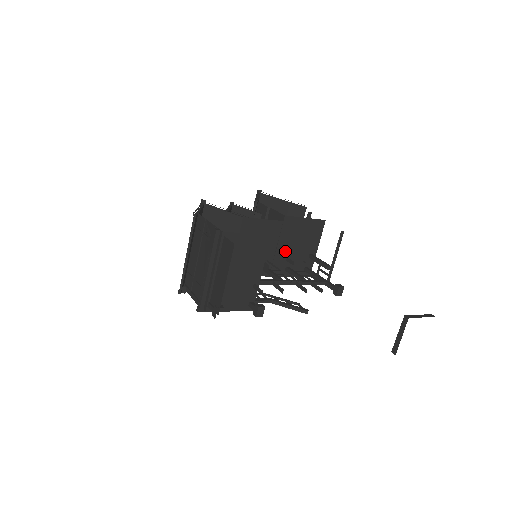
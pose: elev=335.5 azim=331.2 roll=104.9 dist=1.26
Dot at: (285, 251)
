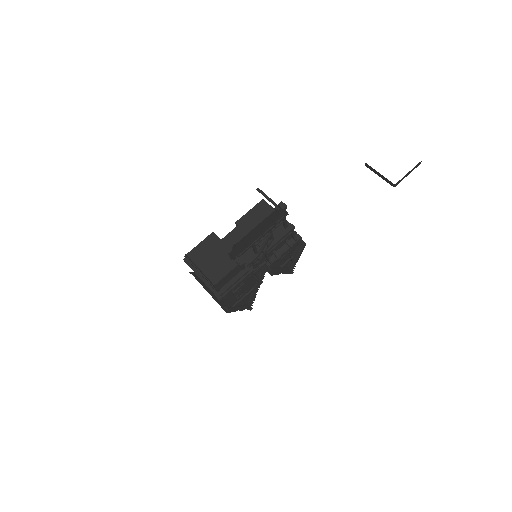
Dot at: occluded
